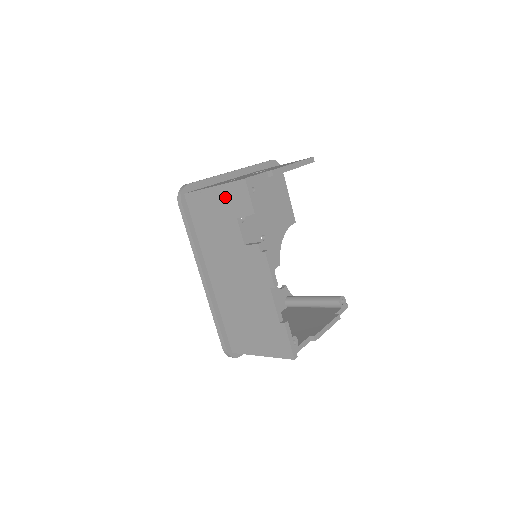
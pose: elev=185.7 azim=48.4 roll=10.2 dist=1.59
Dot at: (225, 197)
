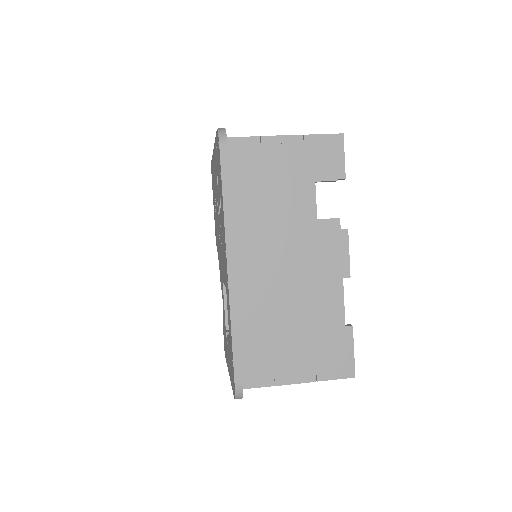
Dot at: (304, 152)
